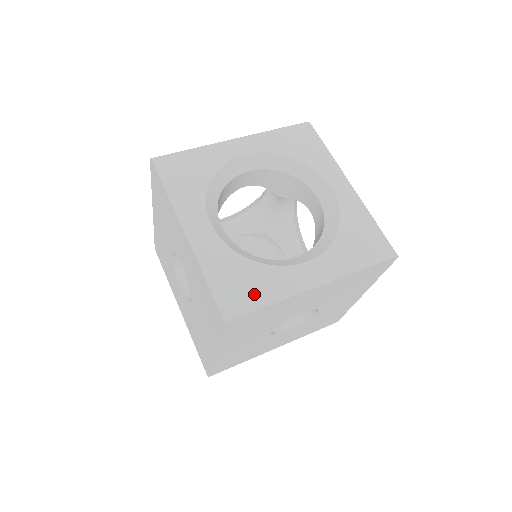
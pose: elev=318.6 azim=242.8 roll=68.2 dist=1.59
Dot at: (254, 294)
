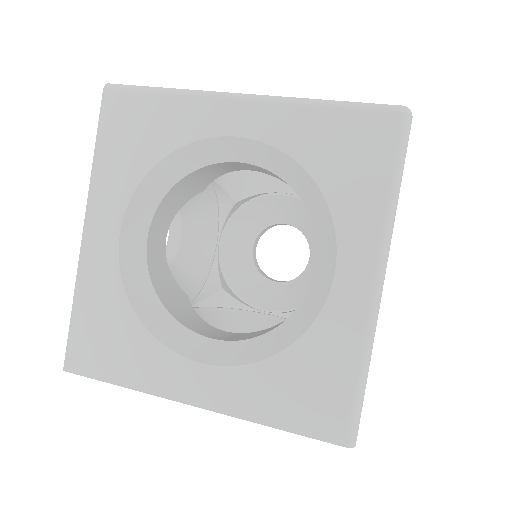
Dot at: (112, 360)
